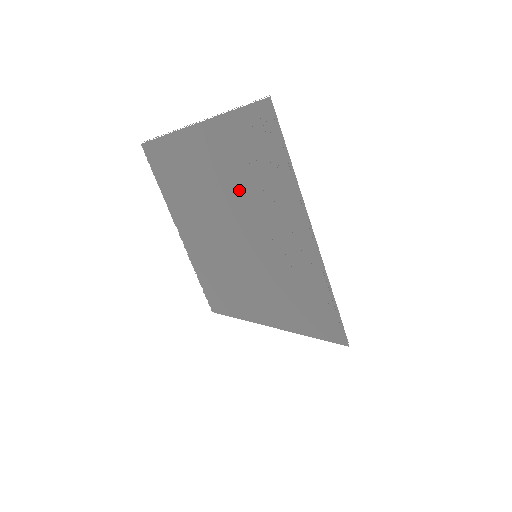
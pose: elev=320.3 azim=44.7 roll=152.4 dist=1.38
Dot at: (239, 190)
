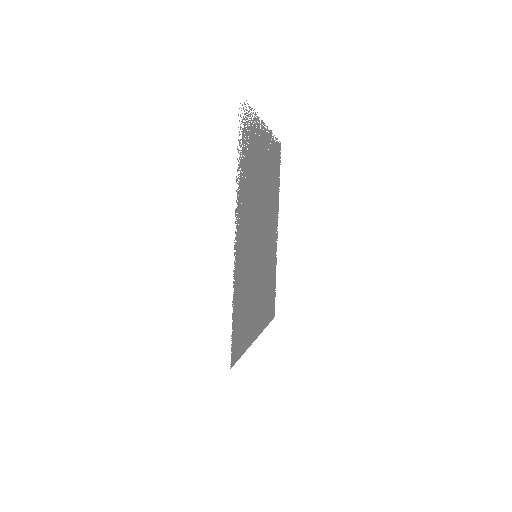
Dot at: (256, 185)
